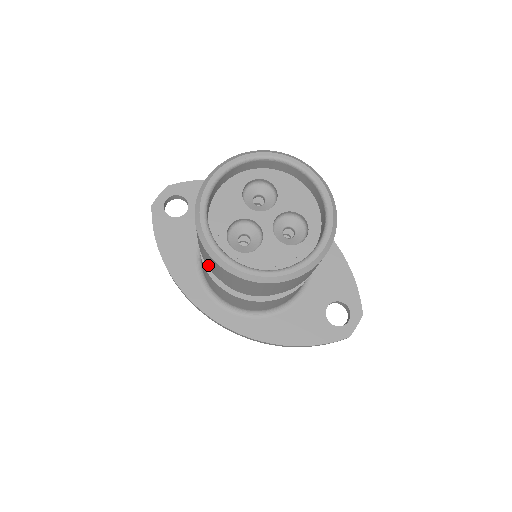
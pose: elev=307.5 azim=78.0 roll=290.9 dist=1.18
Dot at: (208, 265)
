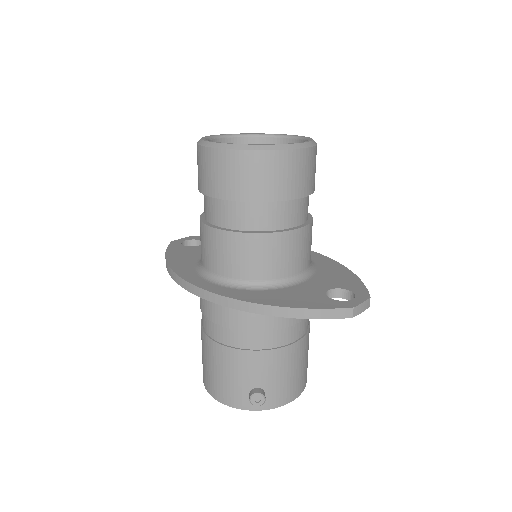
Dot at: (202, 186)
